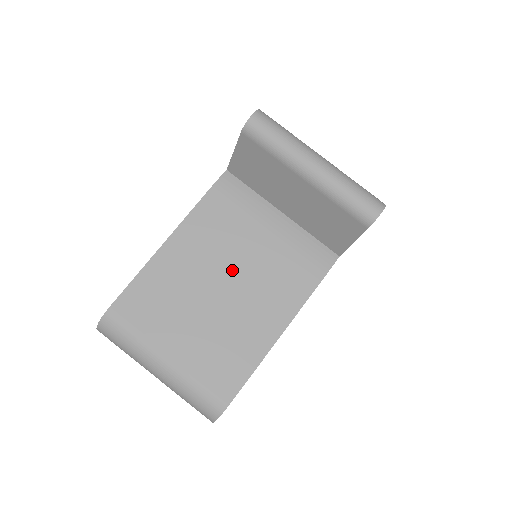
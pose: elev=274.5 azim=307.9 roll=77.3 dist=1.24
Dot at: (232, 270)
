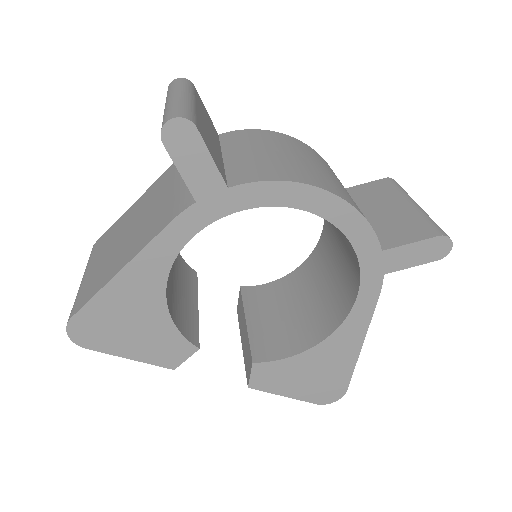
Dot at: (142, 217)
